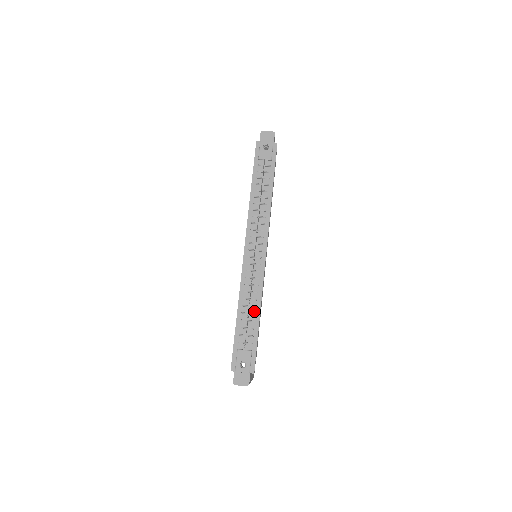
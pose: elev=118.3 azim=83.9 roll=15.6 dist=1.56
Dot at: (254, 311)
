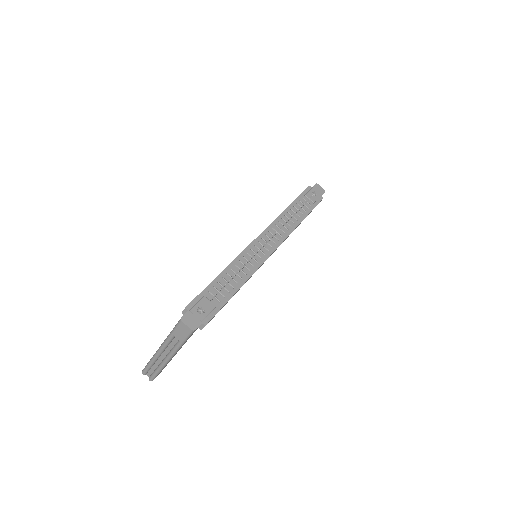
Dot at: (238, 280)
